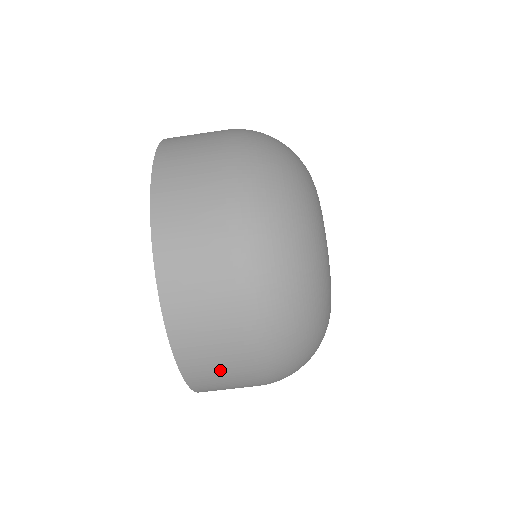
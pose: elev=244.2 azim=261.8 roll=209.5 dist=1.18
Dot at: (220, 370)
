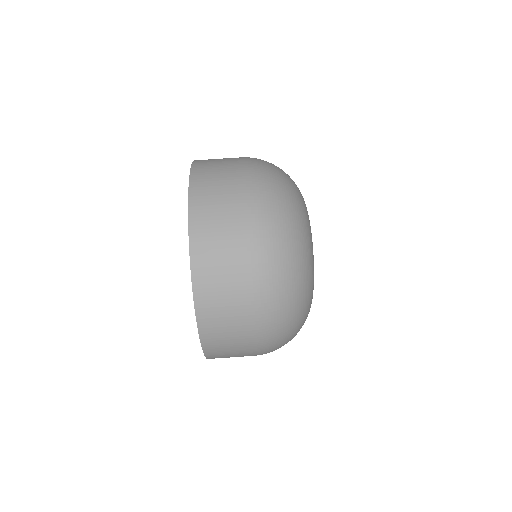
Dot at: (231, 349)
